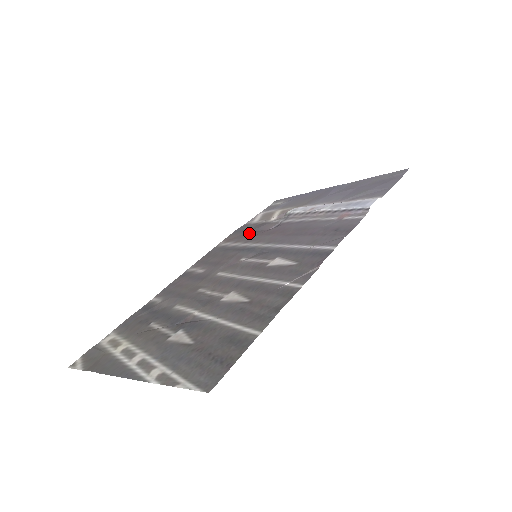
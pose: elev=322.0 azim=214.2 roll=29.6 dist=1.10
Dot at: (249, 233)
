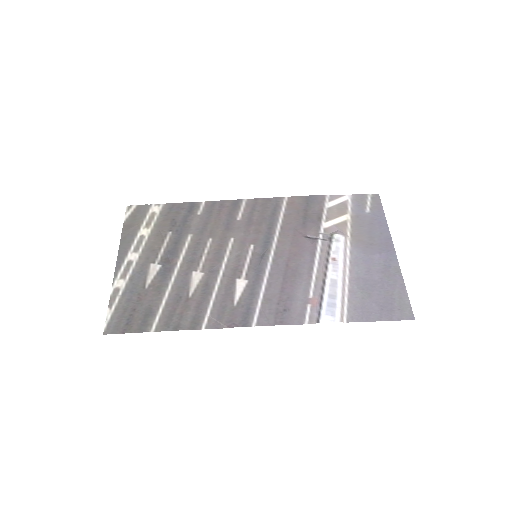
Dot at: (301, 217)
